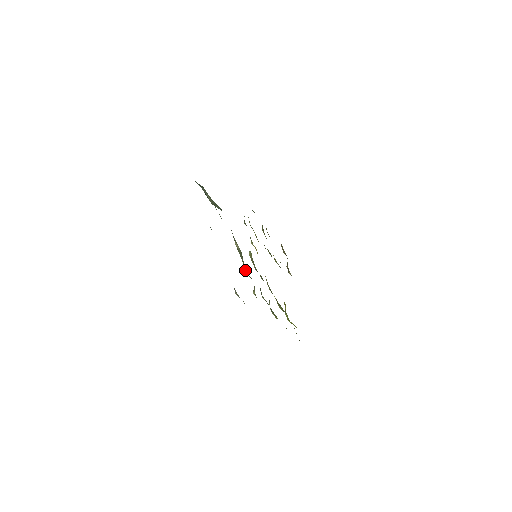
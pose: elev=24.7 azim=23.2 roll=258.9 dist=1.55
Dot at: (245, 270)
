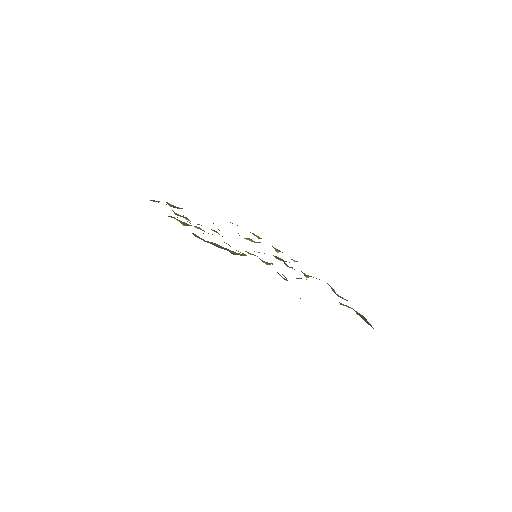
Dot at: occluded
